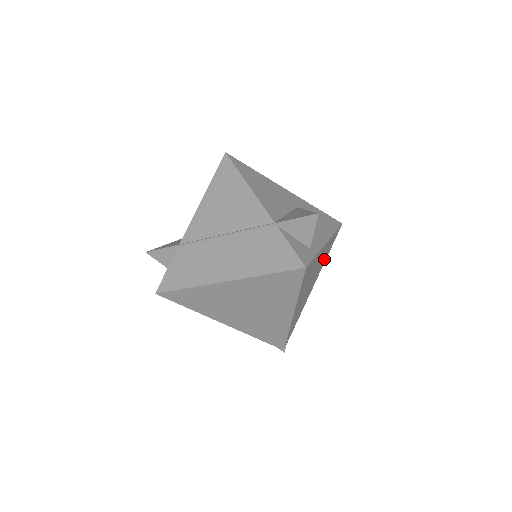
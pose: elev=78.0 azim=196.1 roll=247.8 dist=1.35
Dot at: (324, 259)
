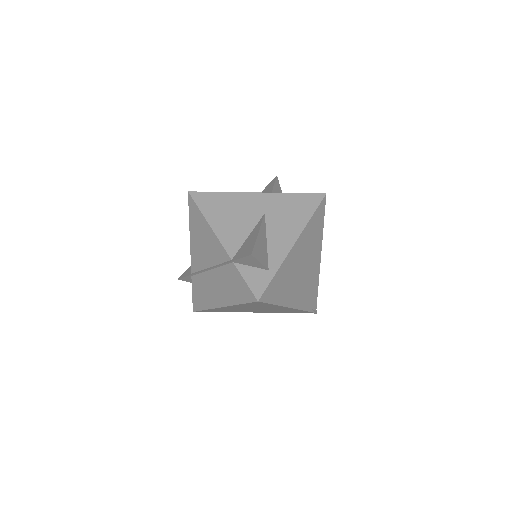
Dot at: (316, 237)
